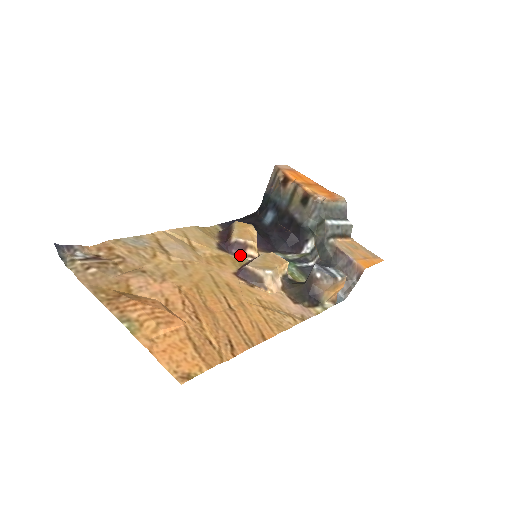
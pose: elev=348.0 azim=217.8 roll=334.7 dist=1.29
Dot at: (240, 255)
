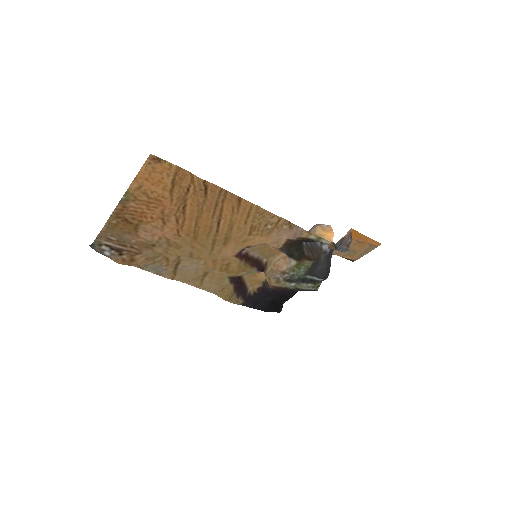
Dot at: occluded
